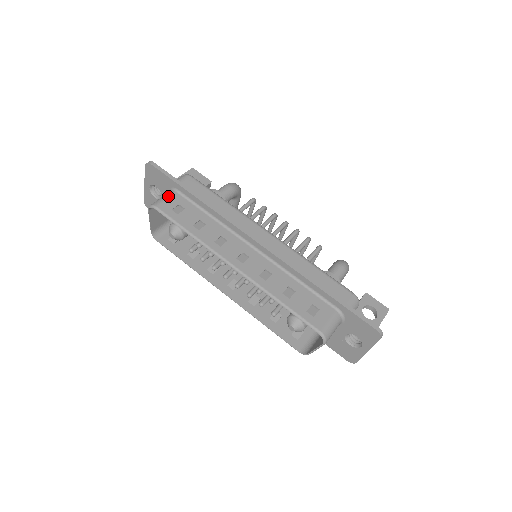
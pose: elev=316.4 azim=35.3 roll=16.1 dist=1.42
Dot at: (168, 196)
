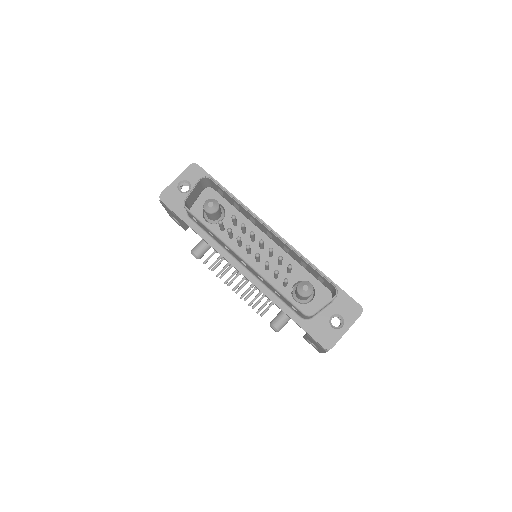
Dot at: occluded
